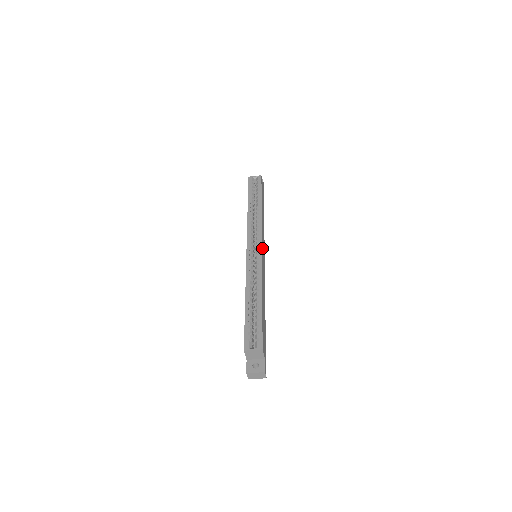
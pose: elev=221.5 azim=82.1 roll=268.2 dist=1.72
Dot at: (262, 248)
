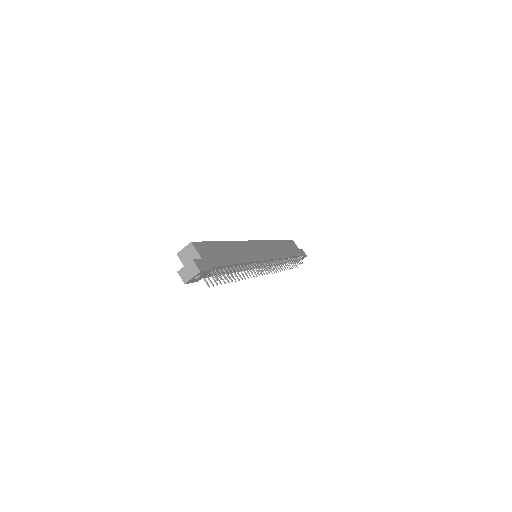
Dot at: (258, 244)
